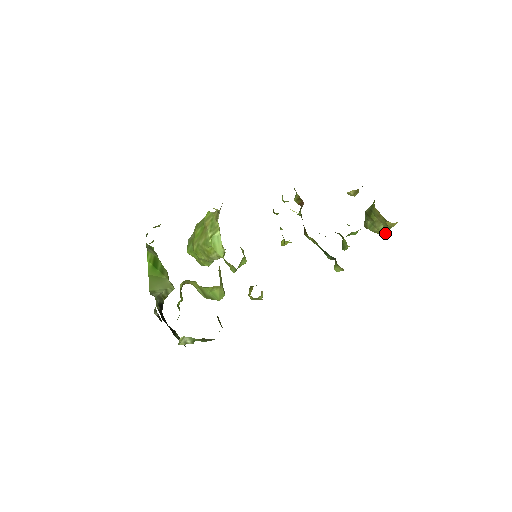
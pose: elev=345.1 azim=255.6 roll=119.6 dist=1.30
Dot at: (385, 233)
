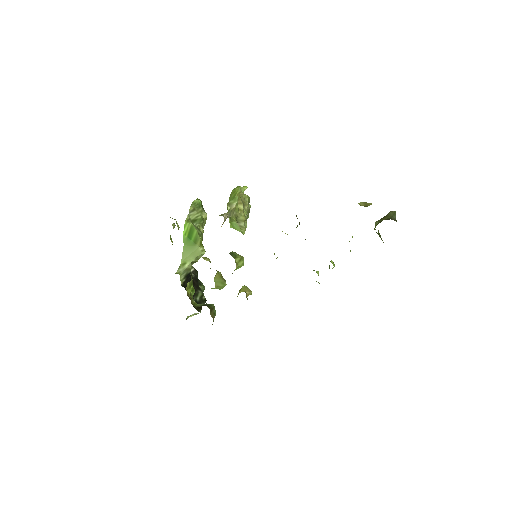
Dot at: occluded
